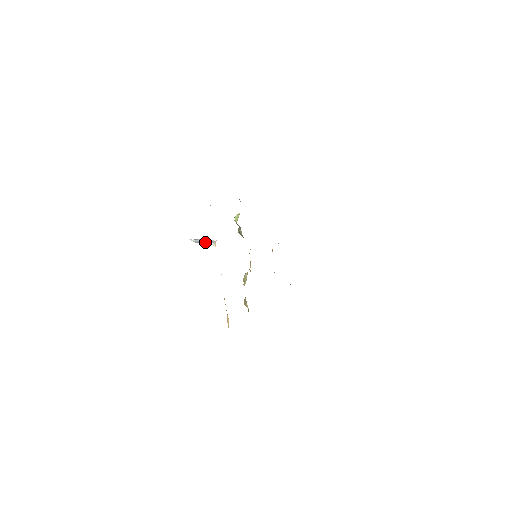
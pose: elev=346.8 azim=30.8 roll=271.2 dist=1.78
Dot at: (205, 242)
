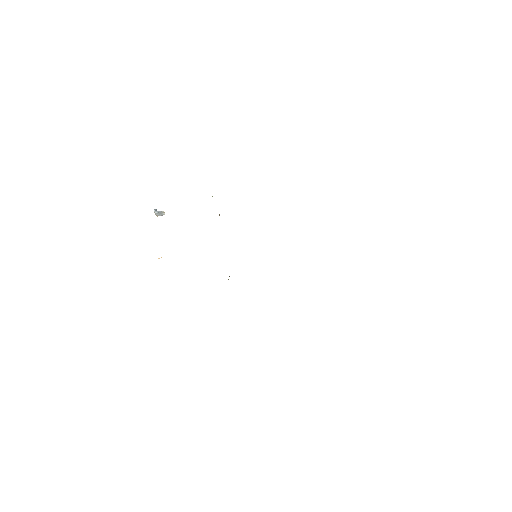
Dot at: (156, 214)
